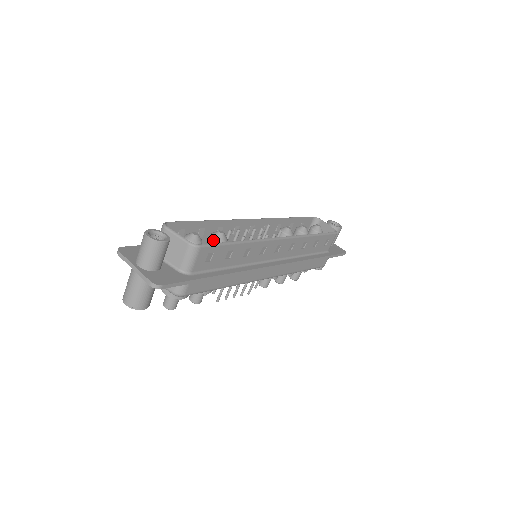
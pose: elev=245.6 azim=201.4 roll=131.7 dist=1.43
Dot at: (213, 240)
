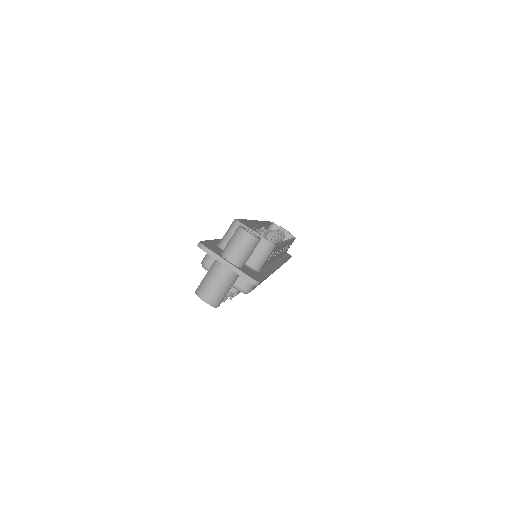
Dot at: occluded
